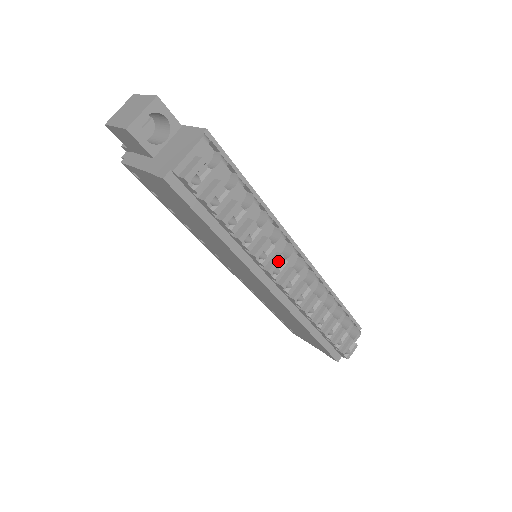
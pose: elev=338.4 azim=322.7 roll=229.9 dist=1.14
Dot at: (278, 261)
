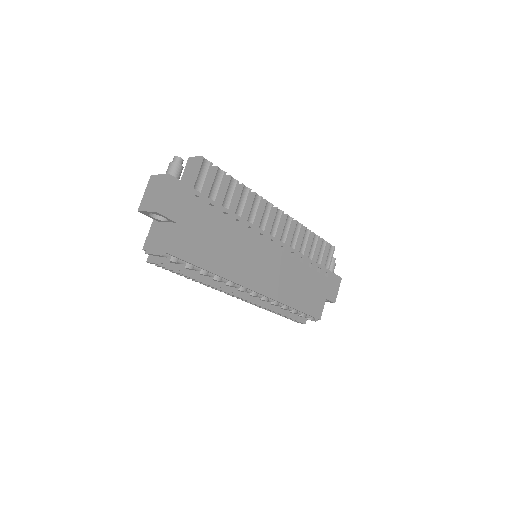
Dot at: (225, 292)
